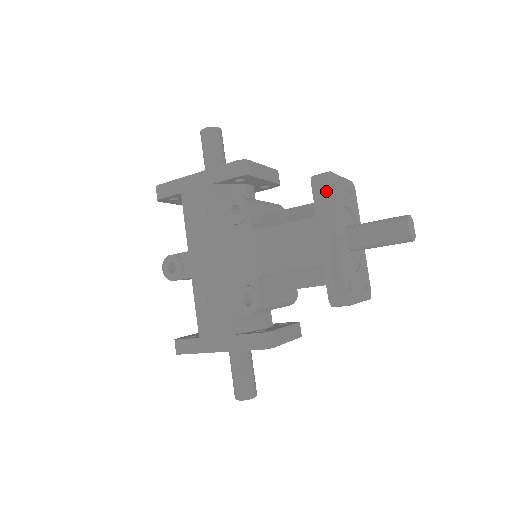
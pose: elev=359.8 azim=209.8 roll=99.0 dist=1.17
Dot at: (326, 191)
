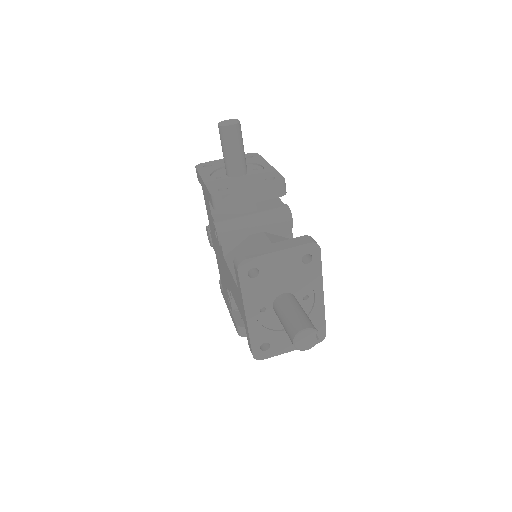
Dot at: (238, 278)
